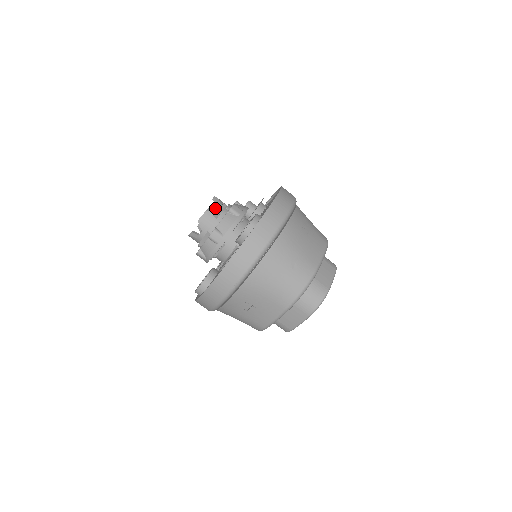
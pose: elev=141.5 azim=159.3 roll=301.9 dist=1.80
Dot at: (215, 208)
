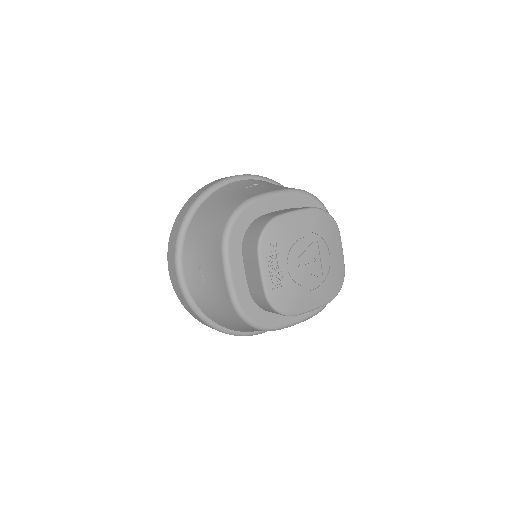
Dot at: occluded
